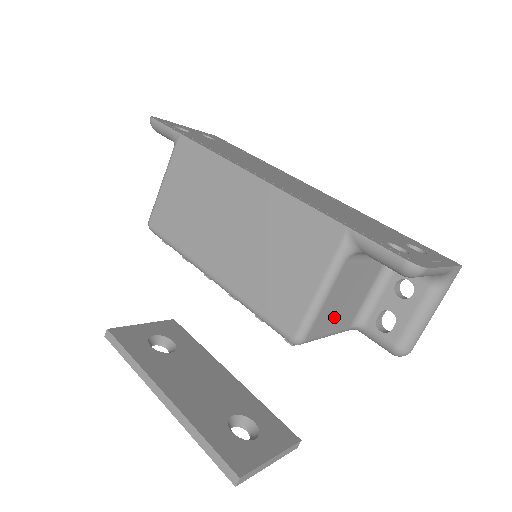
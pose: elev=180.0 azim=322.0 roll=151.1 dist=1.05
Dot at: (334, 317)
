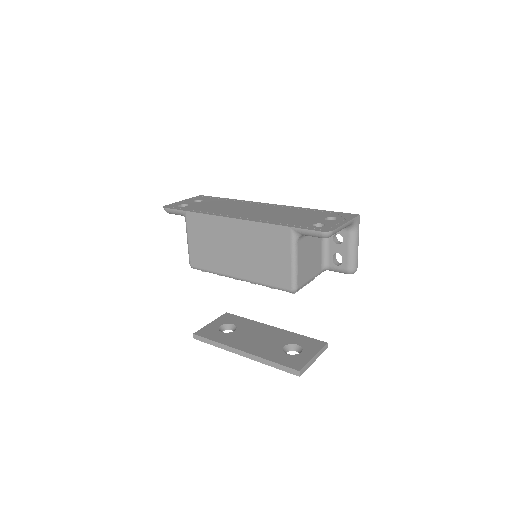
Dot at: (308, 270)
